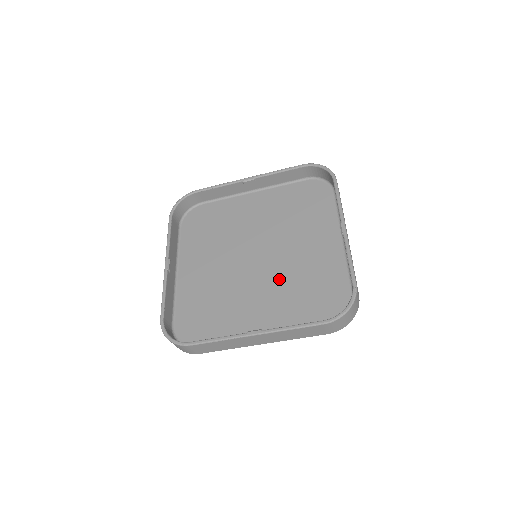
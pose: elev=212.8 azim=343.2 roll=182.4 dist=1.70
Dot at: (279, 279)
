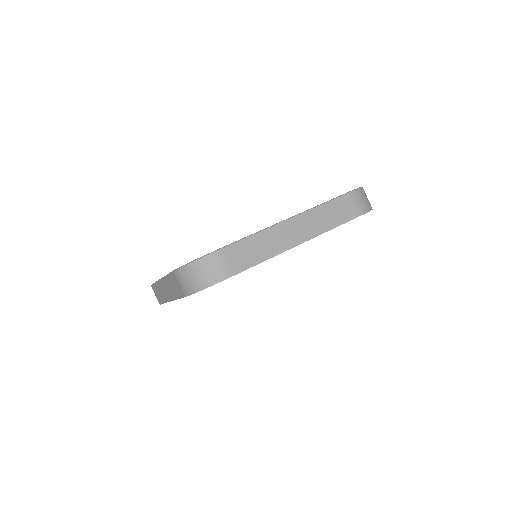
Dot at: occluded
